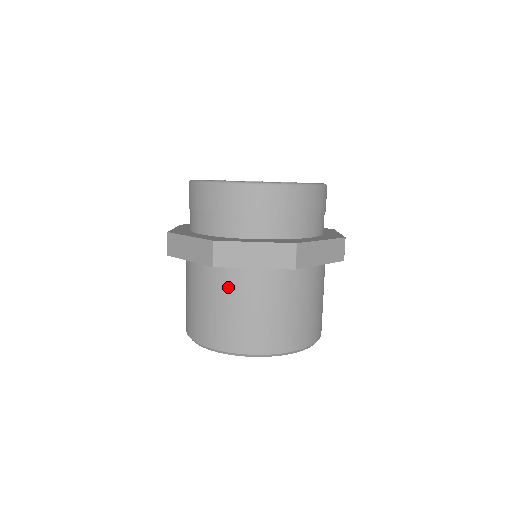
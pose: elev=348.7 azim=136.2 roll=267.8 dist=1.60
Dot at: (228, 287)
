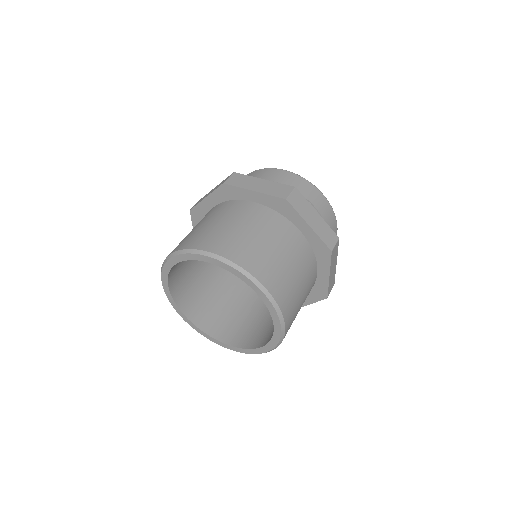
Dot at: occluded
